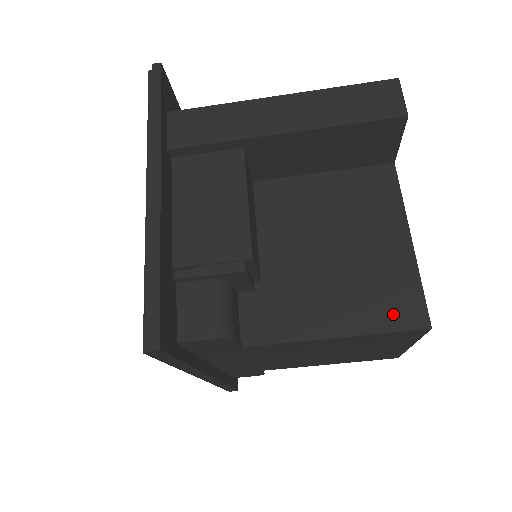
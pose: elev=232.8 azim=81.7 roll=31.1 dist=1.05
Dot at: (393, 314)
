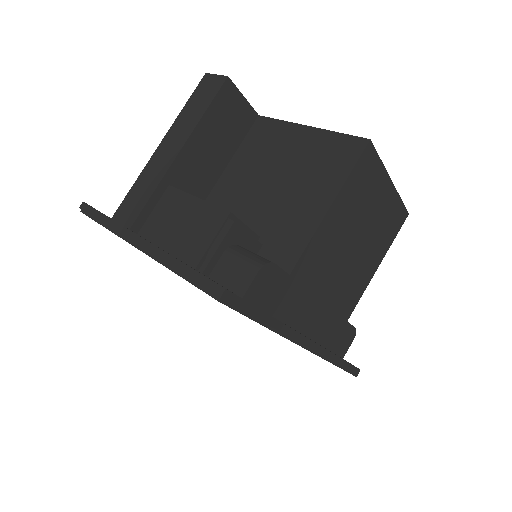
Dot at: (344, 160)
